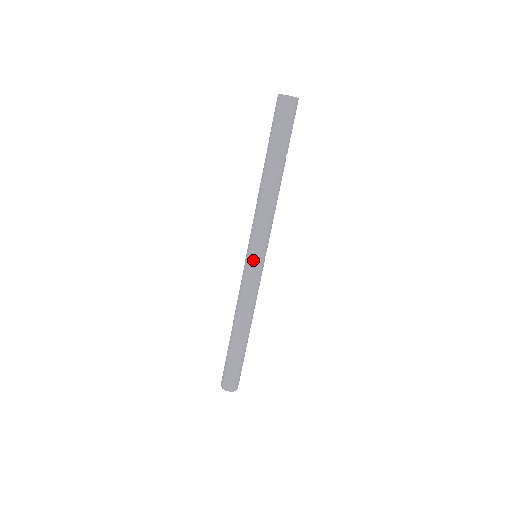
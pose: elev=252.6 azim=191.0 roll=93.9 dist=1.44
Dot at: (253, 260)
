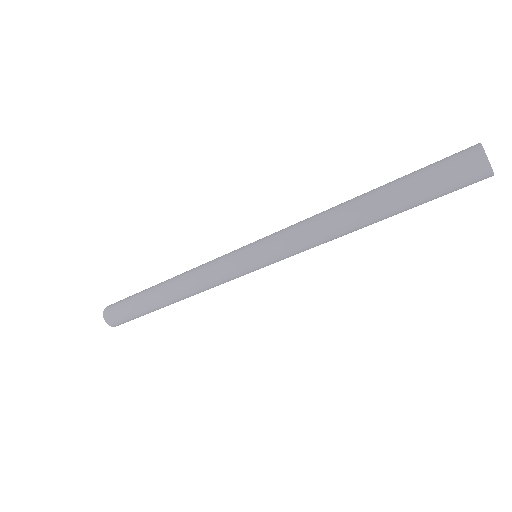
Dot at: (250, 264)
